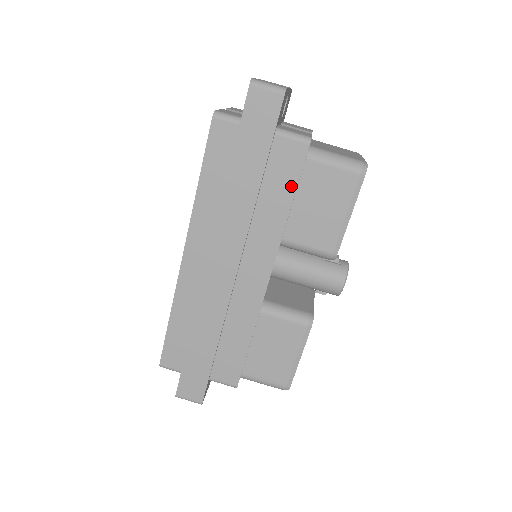
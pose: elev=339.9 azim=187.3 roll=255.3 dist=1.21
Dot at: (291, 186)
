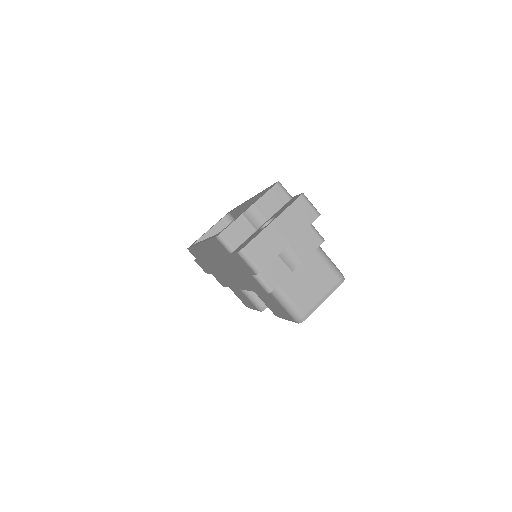
Dot at: (256, 289)
